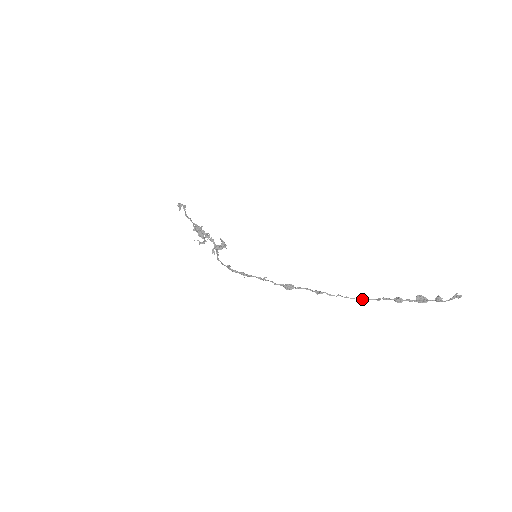
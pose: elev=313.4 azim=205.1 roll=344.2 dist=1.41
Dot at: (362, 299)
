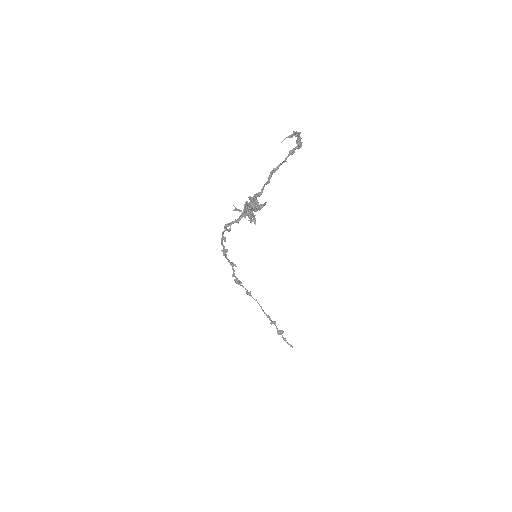
Dot at: (262, 309)
